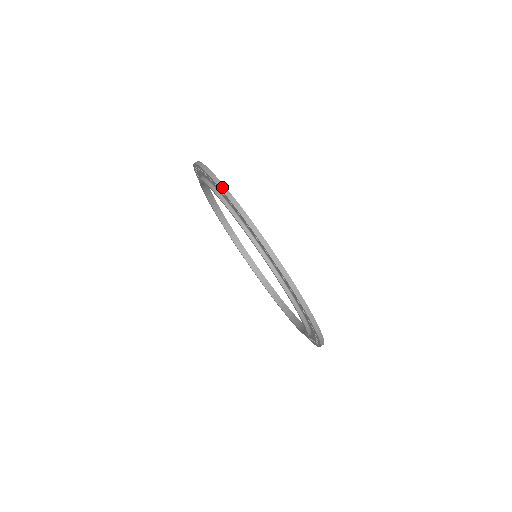
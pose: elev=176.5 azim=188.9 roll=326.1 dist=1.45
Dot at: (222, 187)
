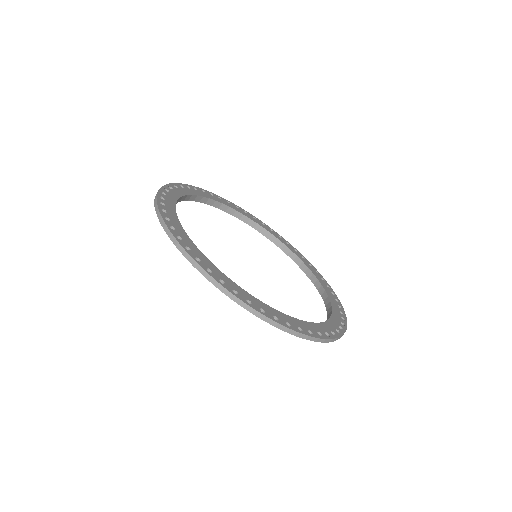
Dot at: occluded
